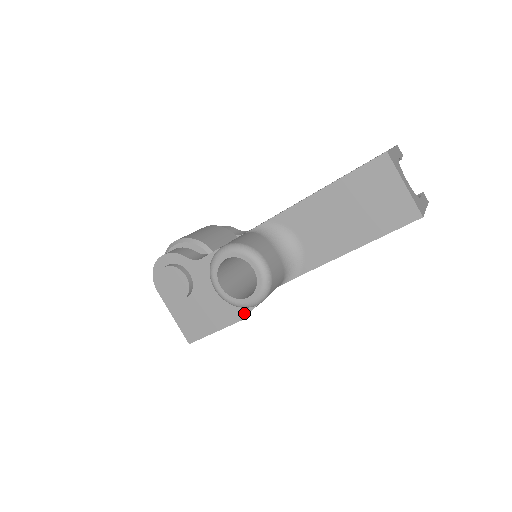
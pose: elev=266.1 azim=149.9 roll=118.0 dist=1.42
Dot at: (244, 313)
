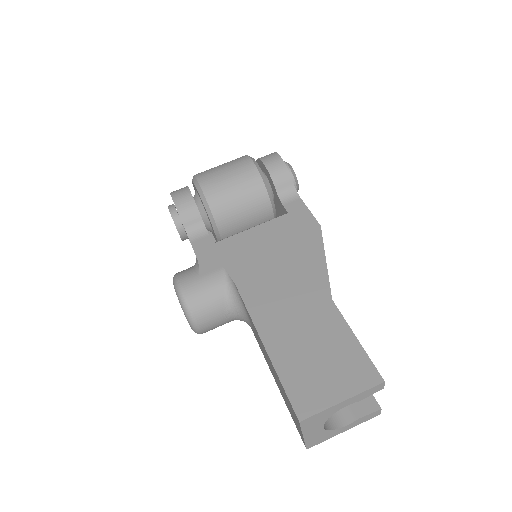
Dot at: occluded
